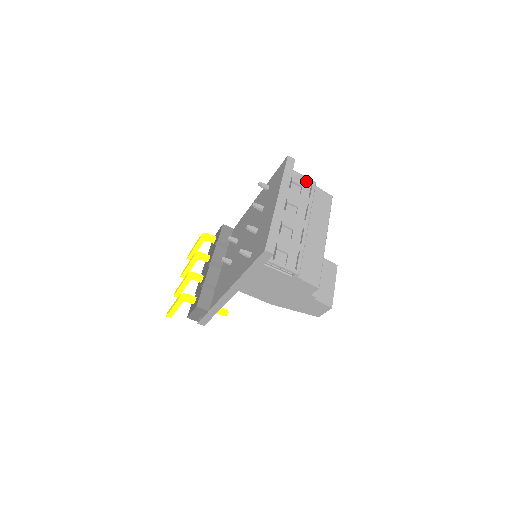
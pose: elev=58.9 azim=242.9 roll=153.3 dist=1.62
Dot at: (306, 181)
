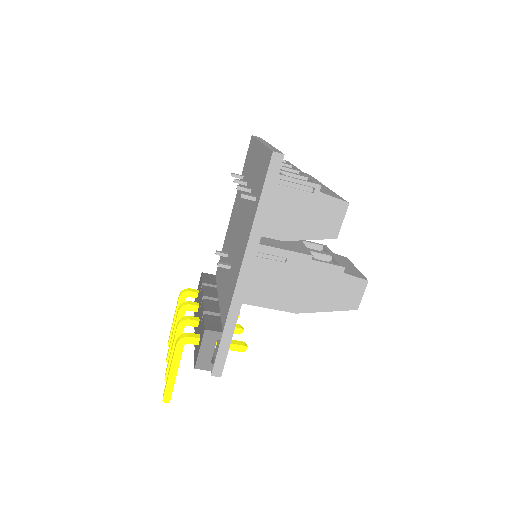
Dot at: occluded
